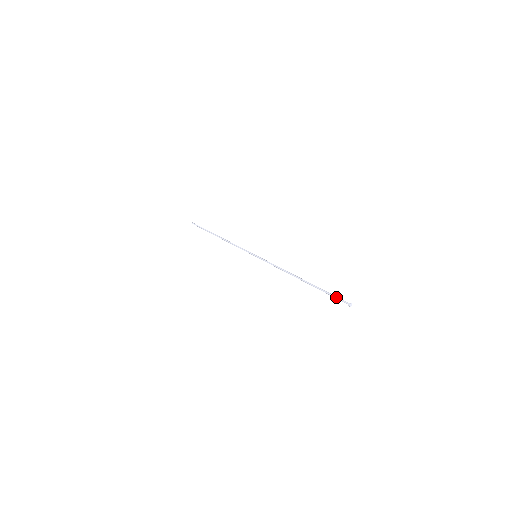
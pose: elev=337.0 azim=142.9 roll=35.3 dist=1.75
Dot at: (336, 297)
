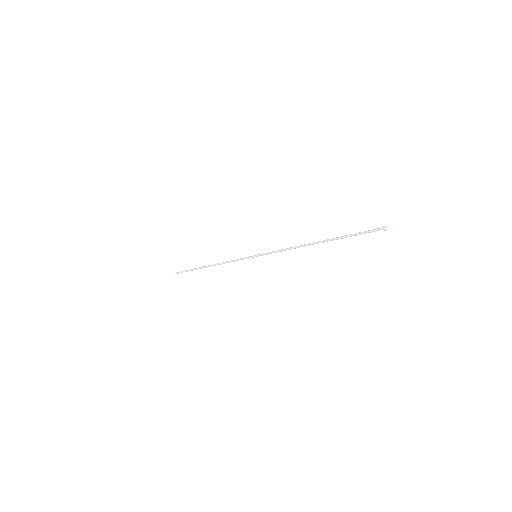
Dot at: (365, 232)
